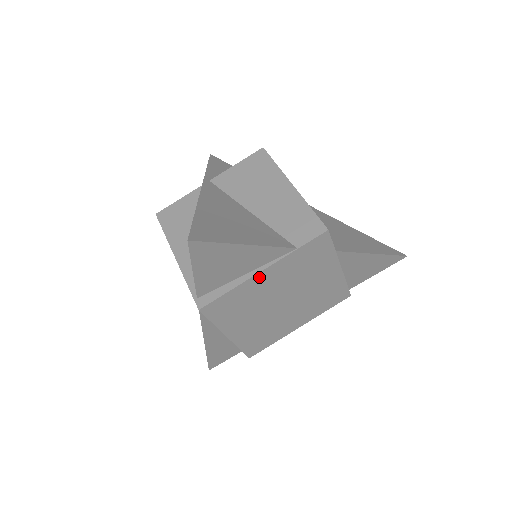
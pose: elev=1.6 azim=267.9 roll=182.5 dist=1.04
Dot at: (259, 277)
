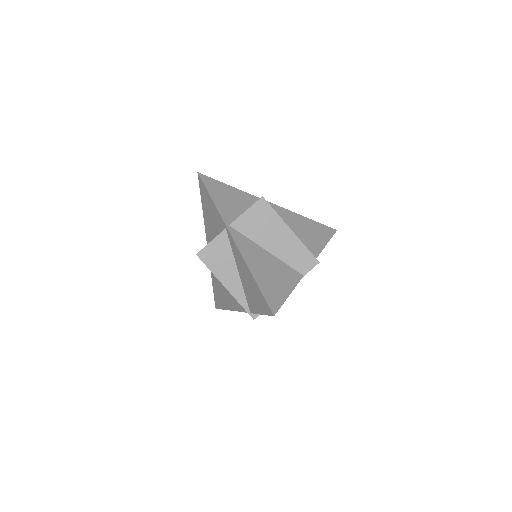
Dot at: occluded
